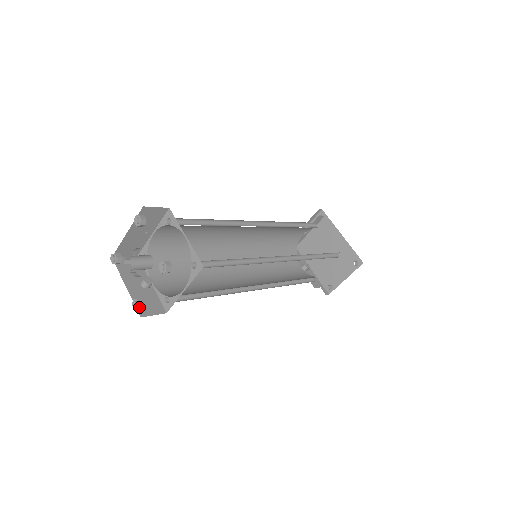
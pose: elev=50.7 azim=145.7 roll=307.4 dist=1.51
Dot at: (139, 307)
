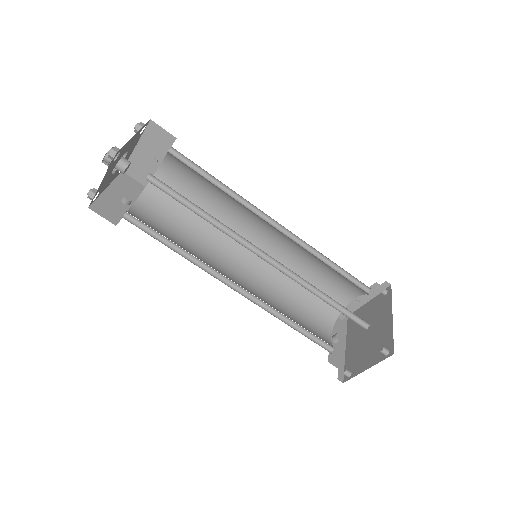
Dot at: (90, 194)
